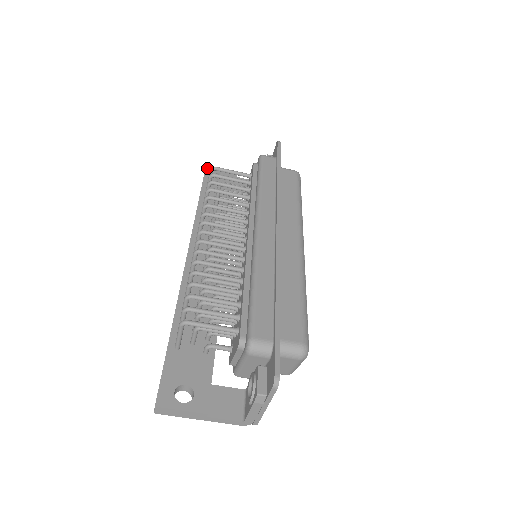
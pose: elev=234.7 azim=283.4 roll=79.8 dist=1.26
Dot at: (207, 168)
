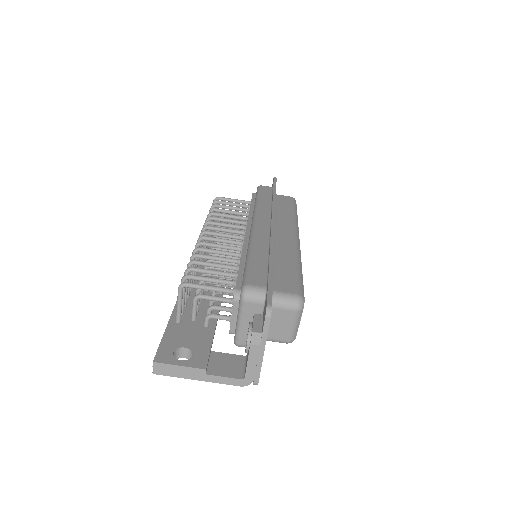
Dot at: occluded
